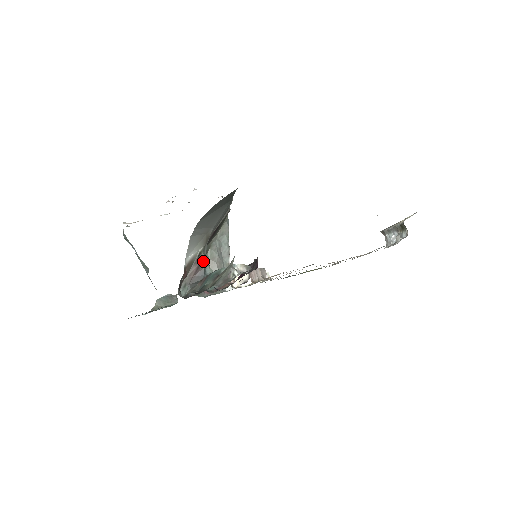
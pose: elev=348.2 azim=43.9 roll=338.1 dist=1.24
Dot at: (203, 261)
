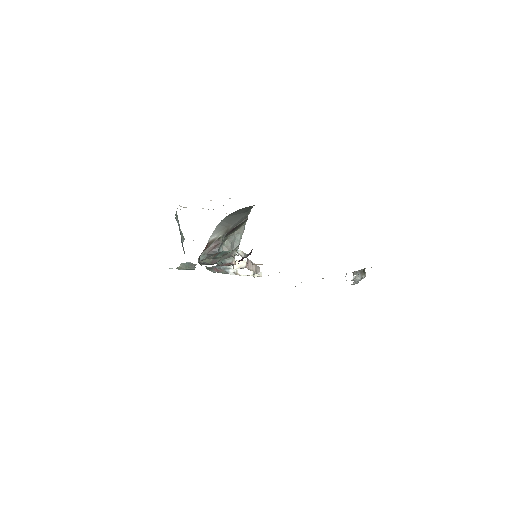
Dot at: (220, 243)
